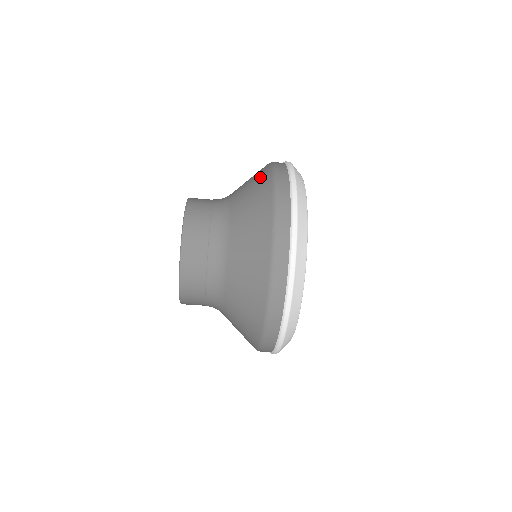
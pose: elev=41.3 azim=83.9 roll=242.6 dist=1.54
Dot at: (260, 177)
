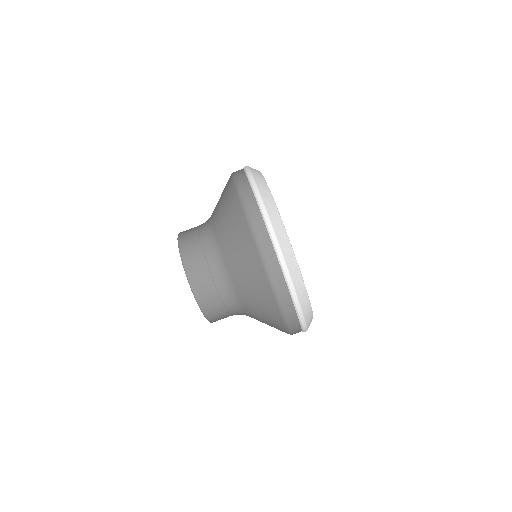
Dot at: (226, 189)
